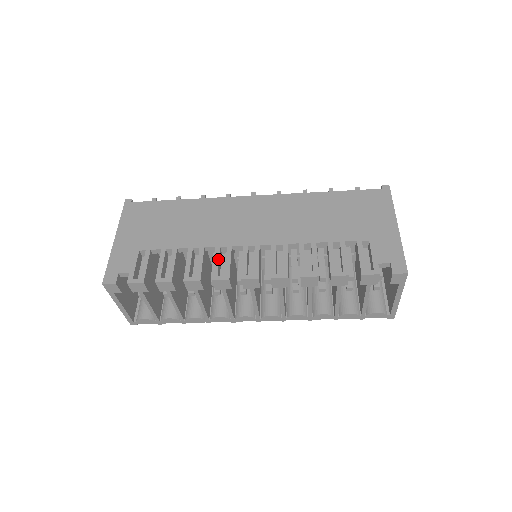
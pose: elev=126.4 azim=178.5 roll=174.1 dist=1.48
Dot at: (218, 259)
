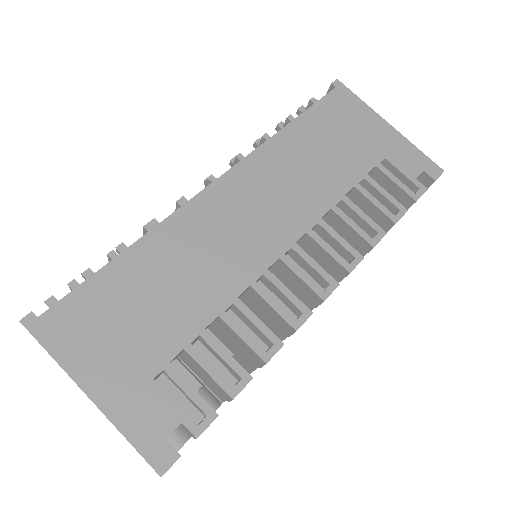
Dot at: (272, 299)
